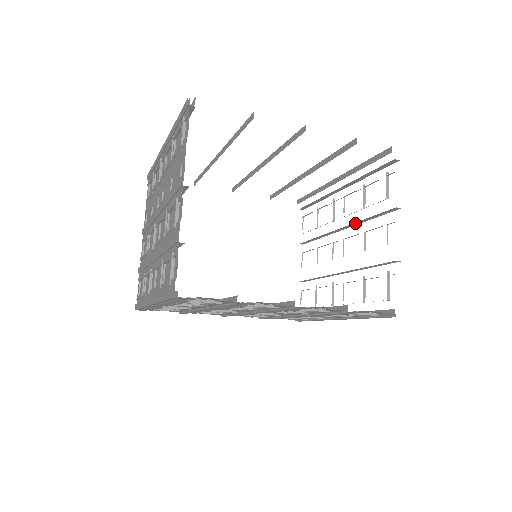
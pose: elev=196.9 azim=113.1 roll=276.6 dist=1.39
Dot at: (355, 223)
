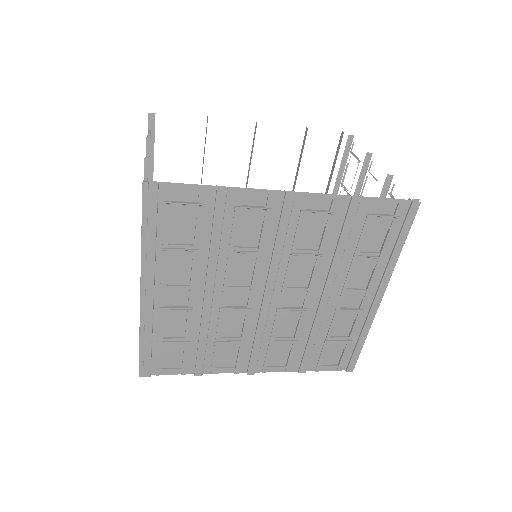
Dot at: occluded
